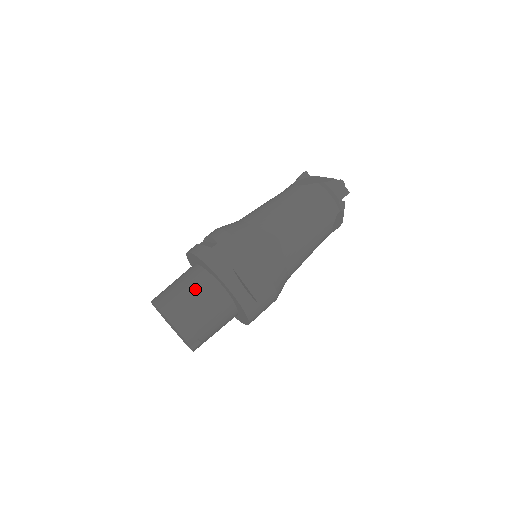
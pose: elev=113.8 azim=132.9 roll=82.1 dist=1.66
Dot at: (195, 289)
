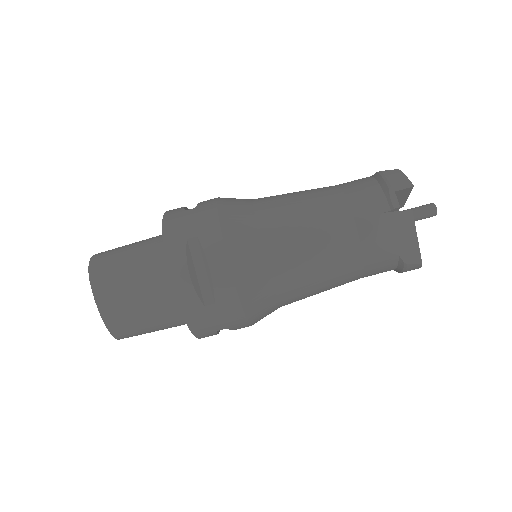
Dot at: (159, 319)
